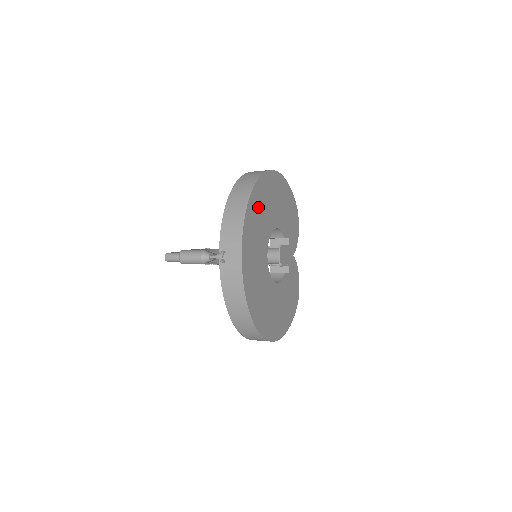
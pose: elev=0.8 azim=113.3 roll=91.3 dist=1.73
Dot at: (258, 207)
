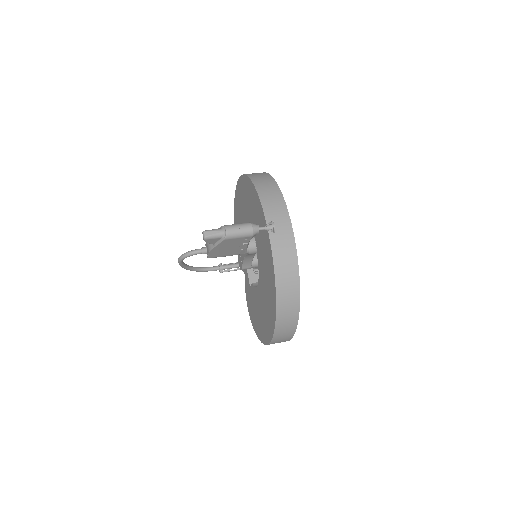
Dot at: occluded
